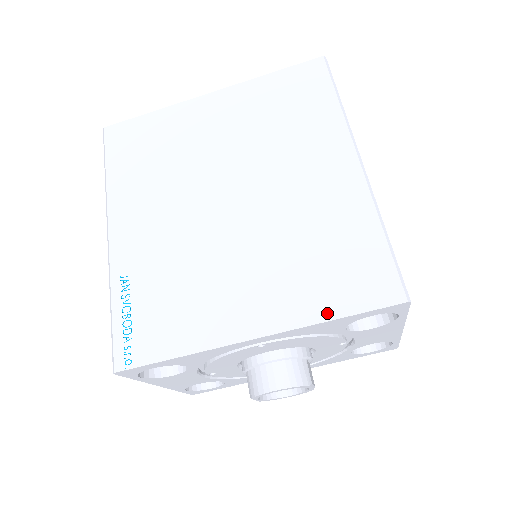
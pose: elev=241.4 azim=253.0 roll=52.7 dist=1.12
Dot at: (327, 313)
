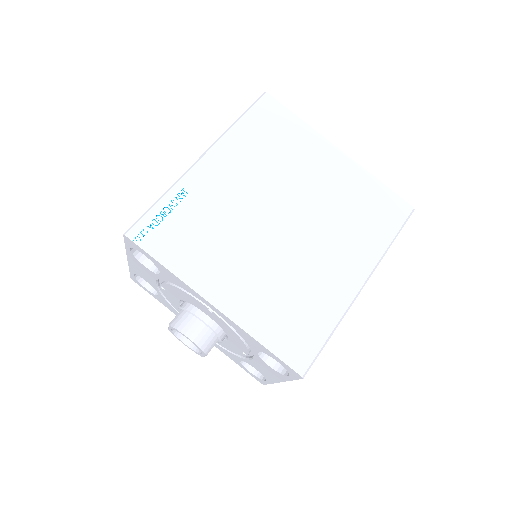
Dot at: (261, 336)
